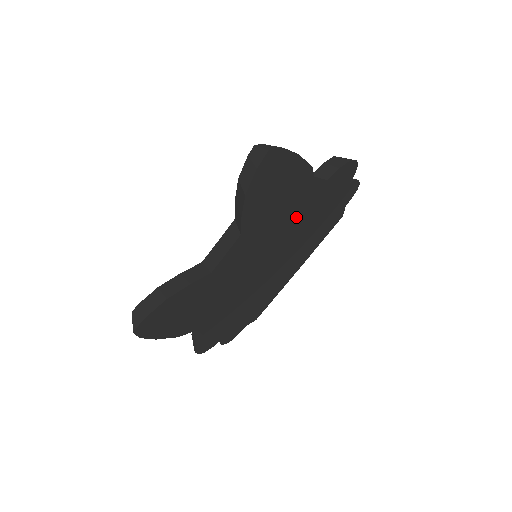
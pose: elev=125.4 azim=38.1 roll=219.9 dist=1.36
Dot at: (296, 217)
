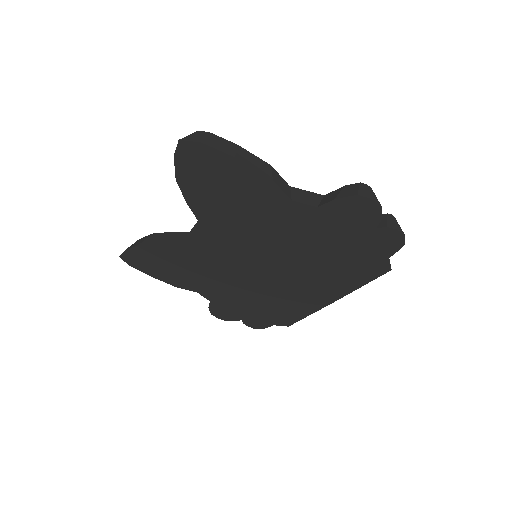
Dot at: (284, 234)
